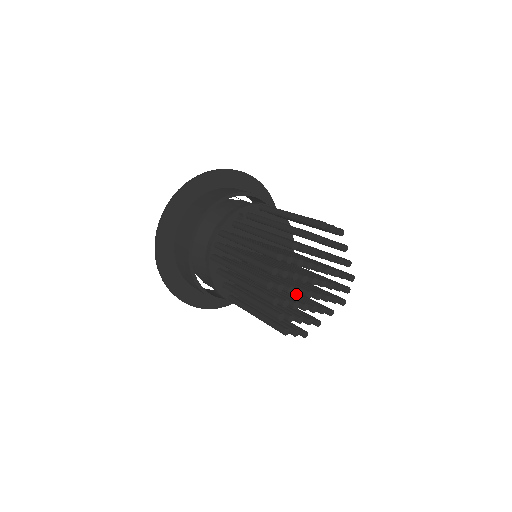
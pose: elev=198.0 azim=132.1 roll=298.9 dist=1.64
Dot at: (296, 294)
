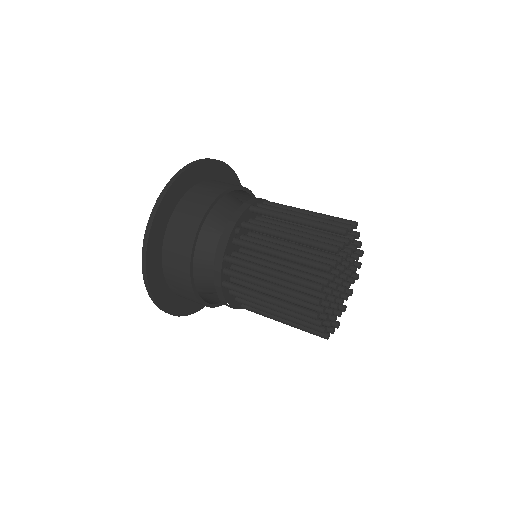
Dot at: occluded
